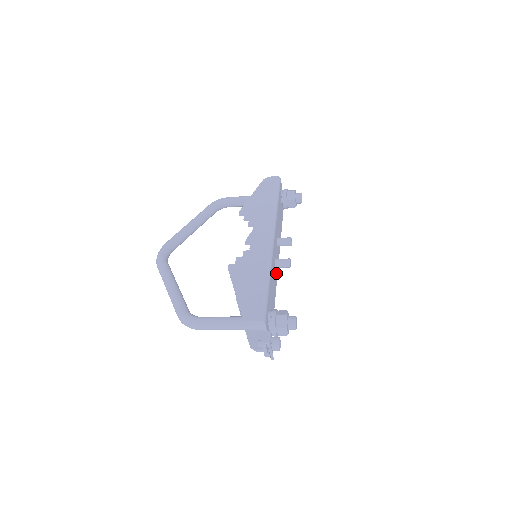
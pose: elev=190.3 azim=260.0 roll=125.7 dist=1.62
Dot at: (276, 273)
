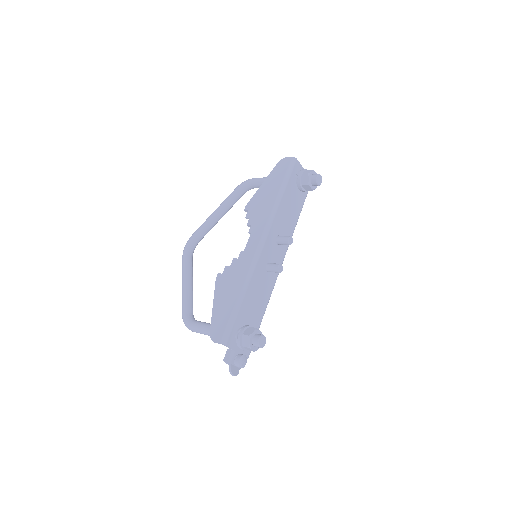
Dot at: (273, 275)
